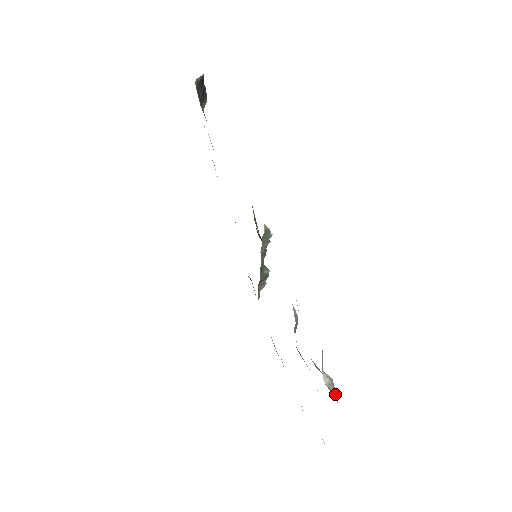
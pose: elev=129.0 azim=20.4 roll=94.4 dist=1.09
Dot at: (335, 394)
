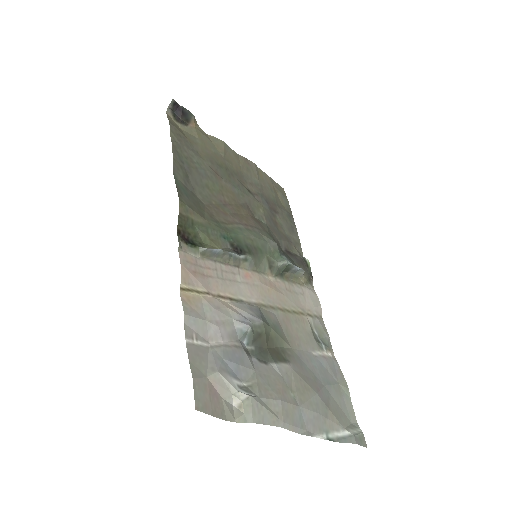
Dot at: (248, 414)
